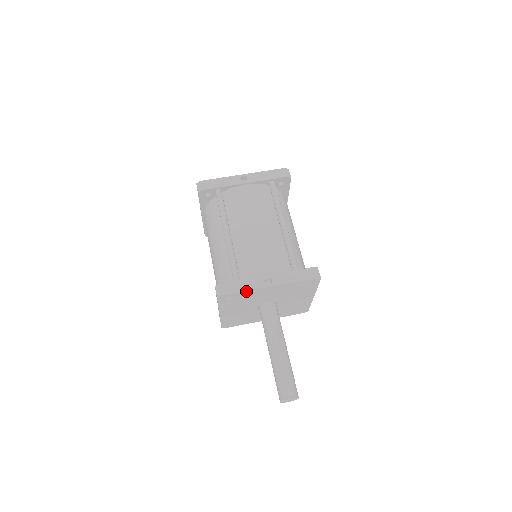
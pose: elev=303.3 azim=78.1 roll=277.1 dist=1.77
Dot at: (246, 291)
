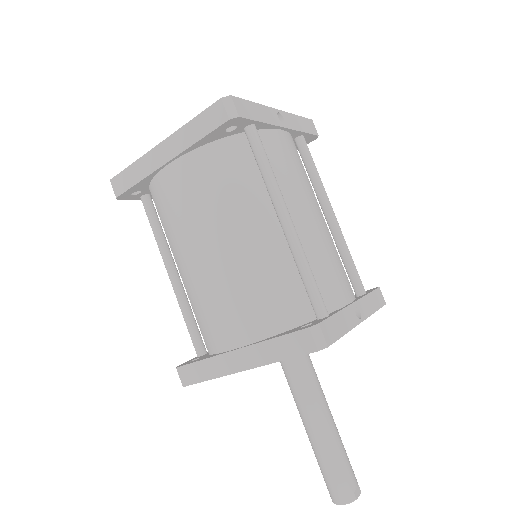
Dot at: (345, 333)
